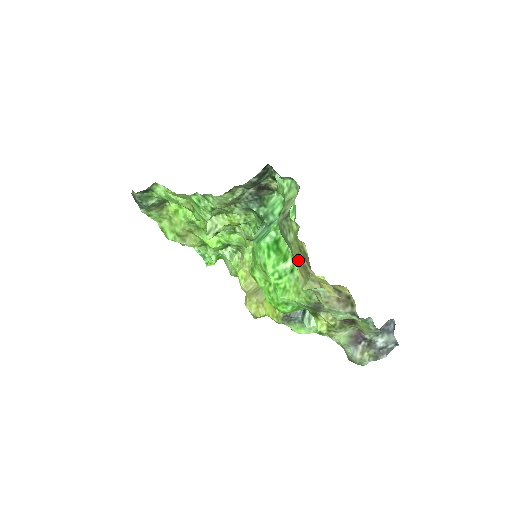
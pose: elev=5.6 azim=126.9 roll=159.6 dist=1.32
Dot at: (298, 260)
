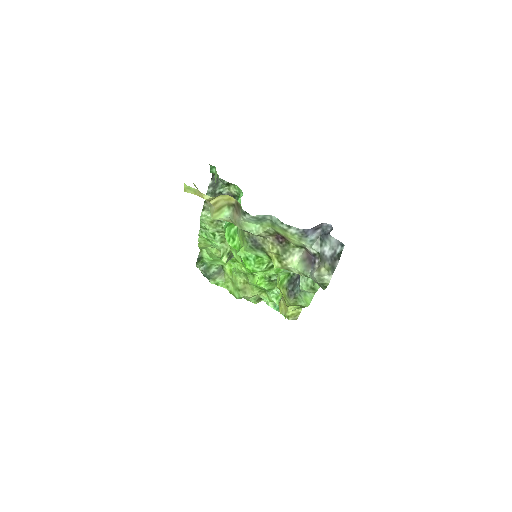
Dot at: occluded
